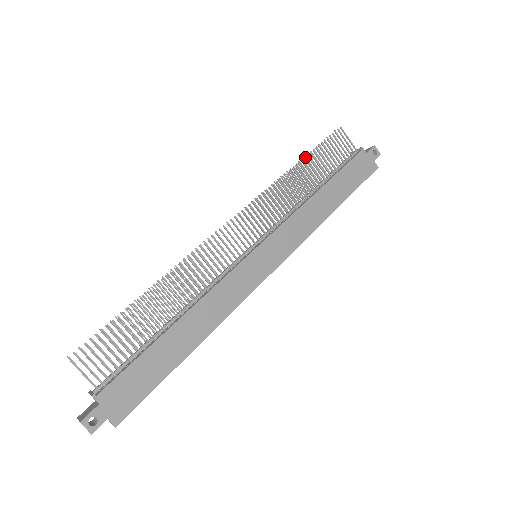
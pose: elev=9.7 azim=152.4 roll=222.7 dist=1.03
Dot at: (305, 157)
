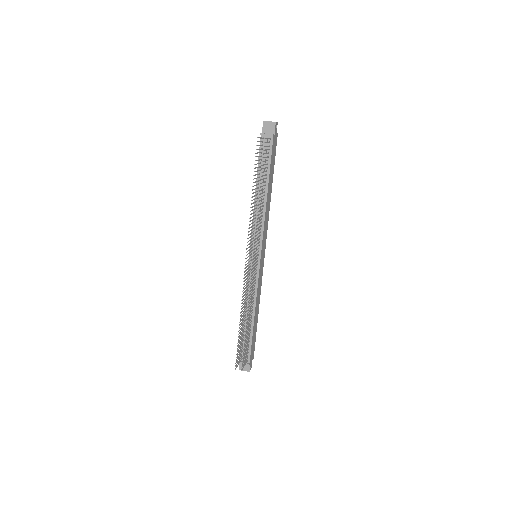
Dot at: occluded
